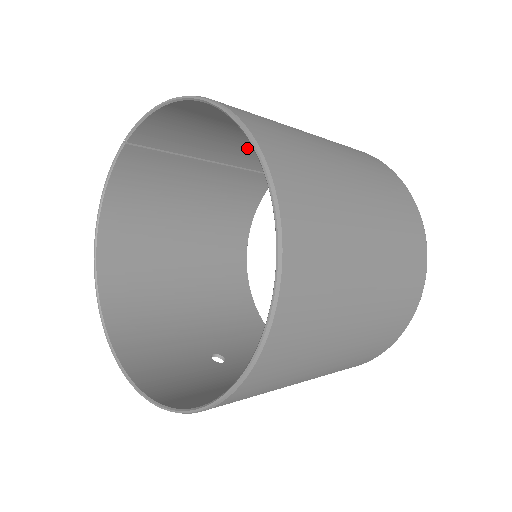
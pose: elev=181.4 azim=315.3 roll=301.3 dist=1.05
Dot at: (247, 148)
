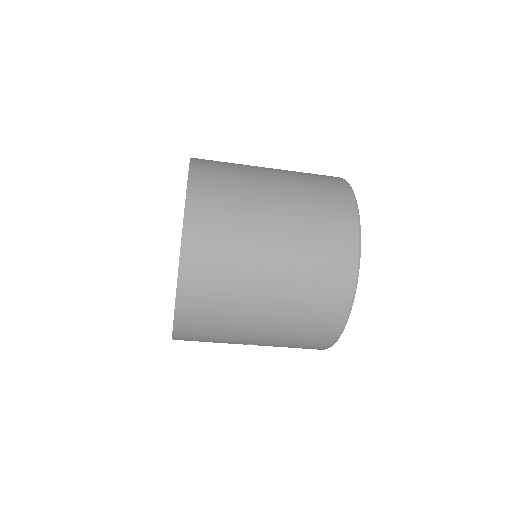
Dot at: occluded
